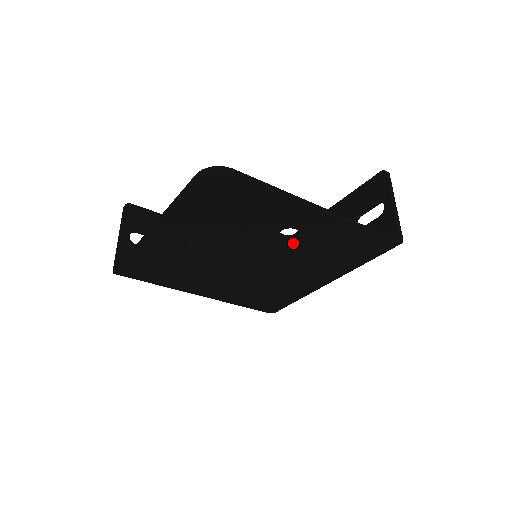
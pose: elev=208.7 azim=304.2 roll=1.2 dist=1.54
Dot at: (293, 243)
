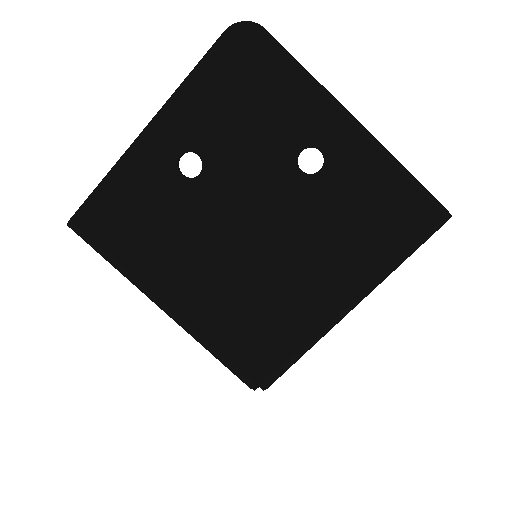
Dot at: (313, 184)
